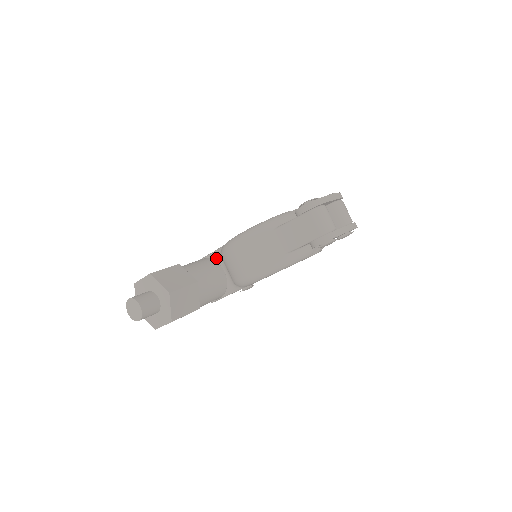
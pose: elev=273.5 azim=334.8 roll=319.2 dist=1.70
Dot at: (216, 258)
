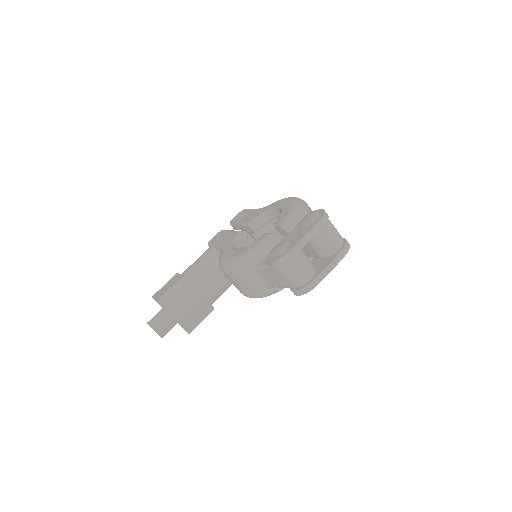
Dot at: occluded
